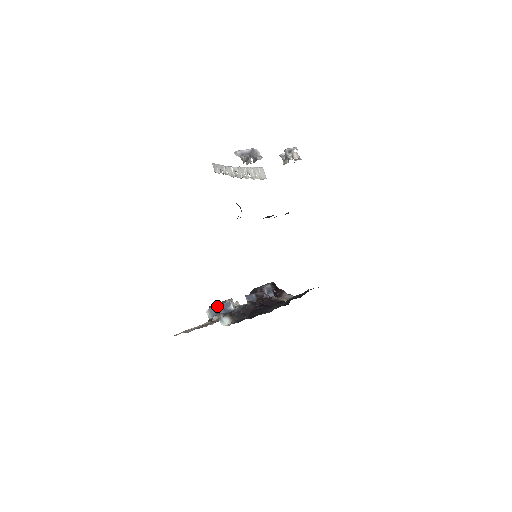
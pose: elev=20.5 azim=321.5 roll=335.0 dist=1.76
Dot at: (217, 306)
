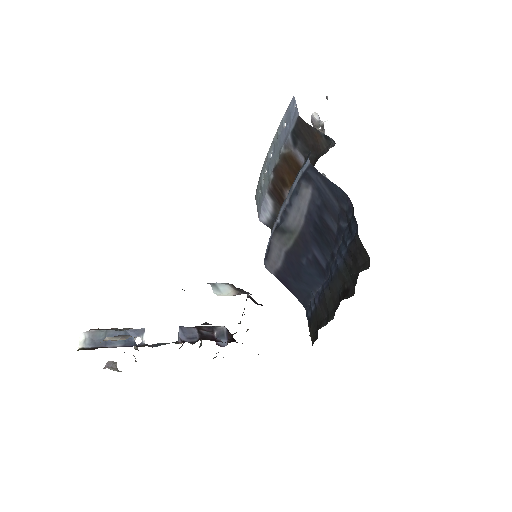
Dot at: (113, 329)
